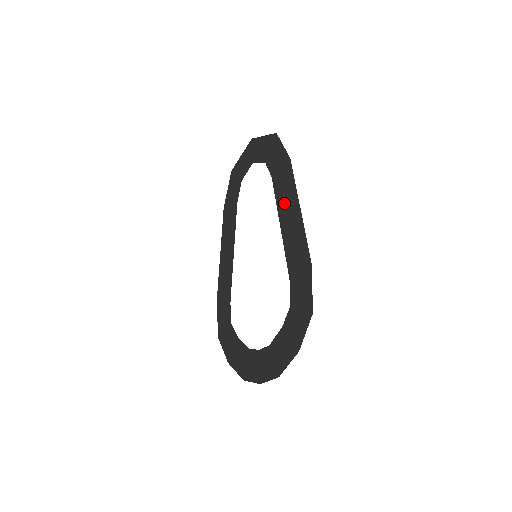
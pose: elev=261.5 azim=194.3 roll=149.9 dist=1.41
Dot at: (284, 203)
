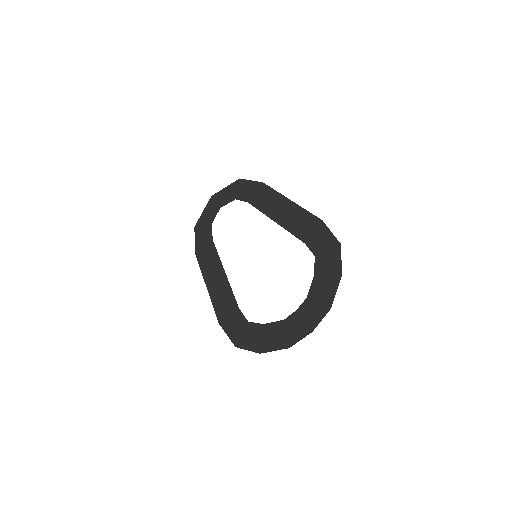
Dot at: (271, 207)
